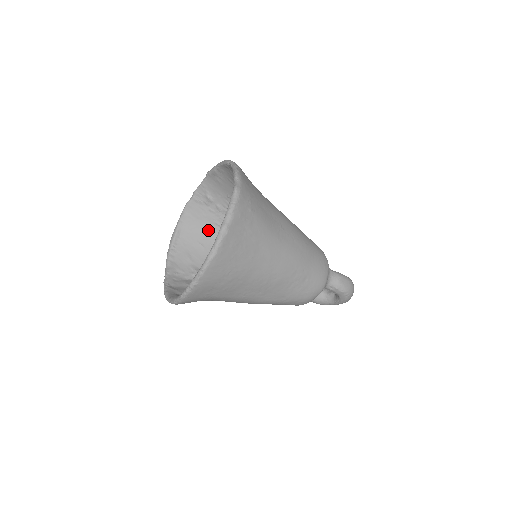
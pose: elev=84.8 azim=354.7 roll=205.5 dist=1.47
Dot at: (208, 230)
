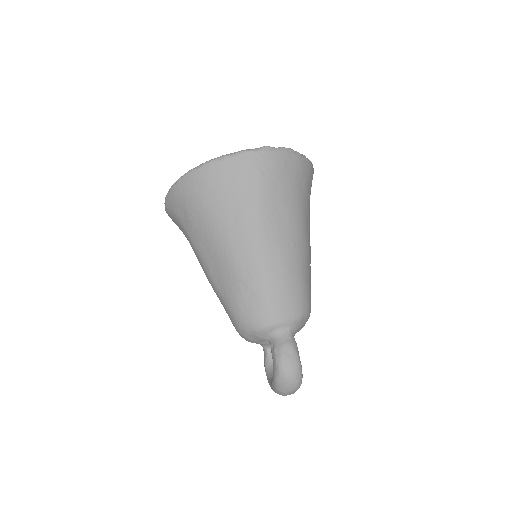
Dot at: occluded
